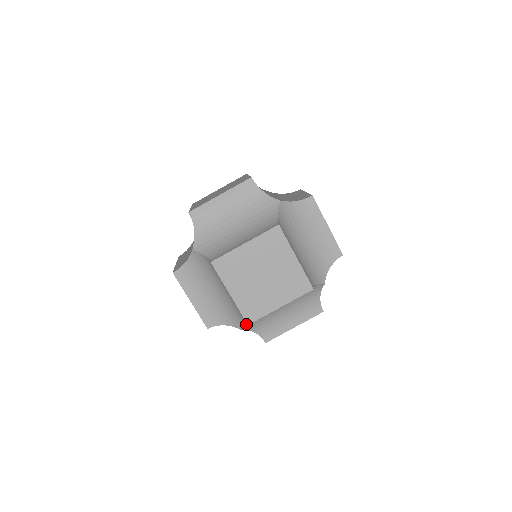
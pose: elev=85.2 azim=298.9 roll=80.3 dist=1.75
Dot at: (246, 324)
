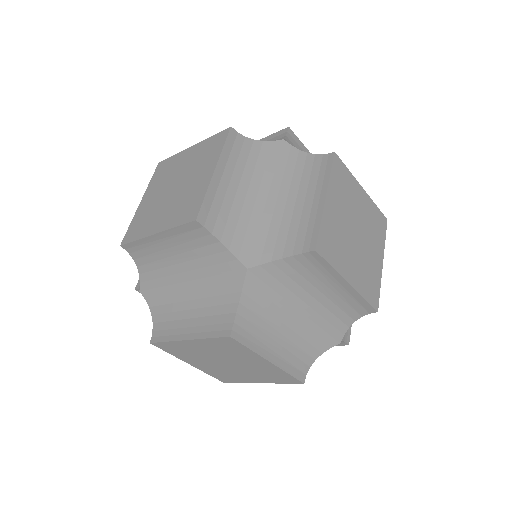
Dot at: (239, 253)
